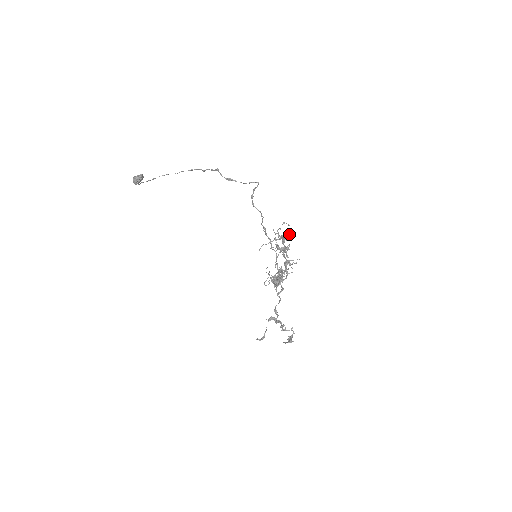
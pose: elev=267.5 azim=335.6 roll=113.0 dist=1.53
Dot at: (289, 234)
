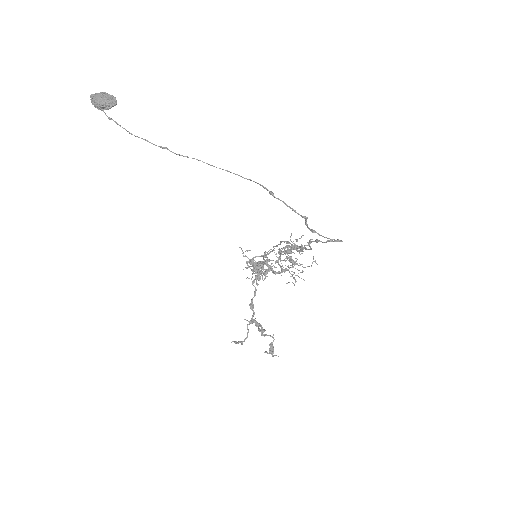
Dot at: occluded
